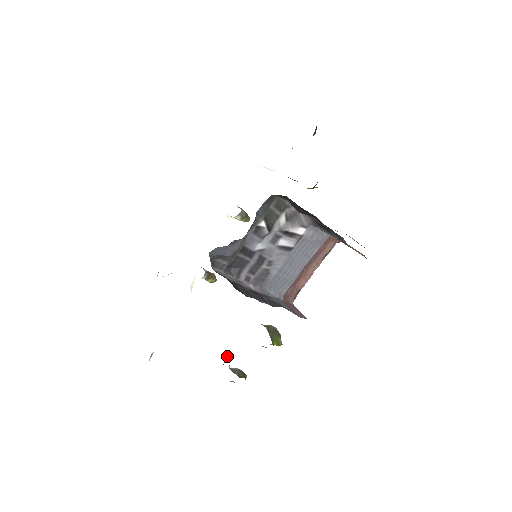
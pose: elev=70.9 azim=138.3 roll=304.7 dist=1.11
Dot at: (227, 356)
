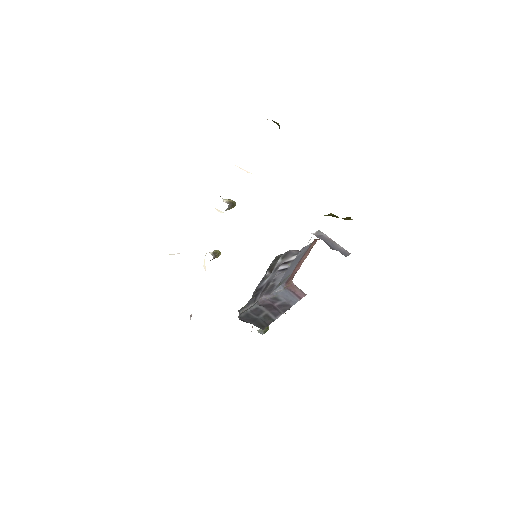
Dot at: occluded
